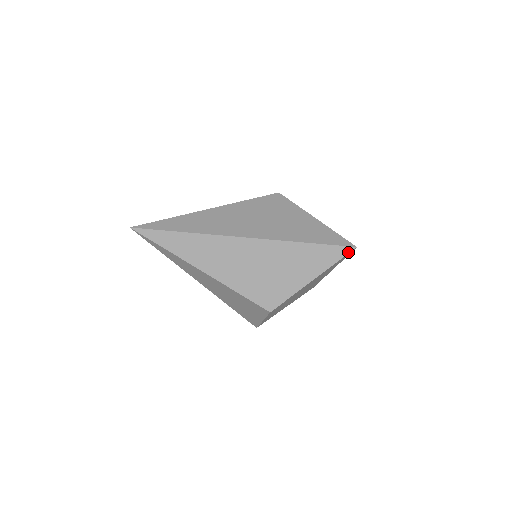
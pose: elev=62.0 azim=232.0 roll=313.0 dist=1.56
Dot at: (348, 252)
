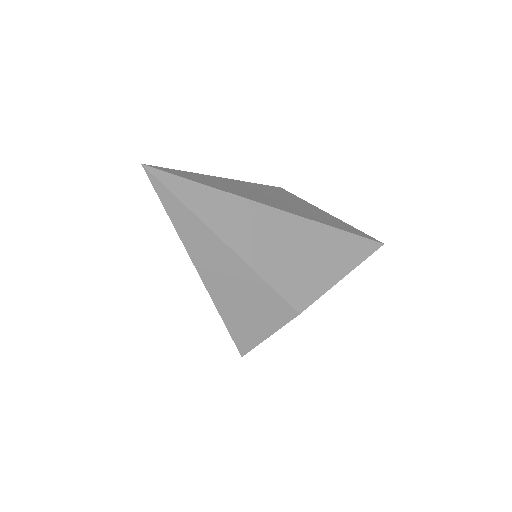
Dot at: (377, 248)
